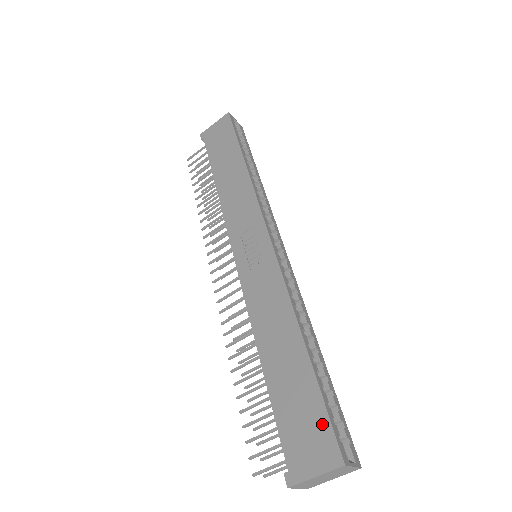
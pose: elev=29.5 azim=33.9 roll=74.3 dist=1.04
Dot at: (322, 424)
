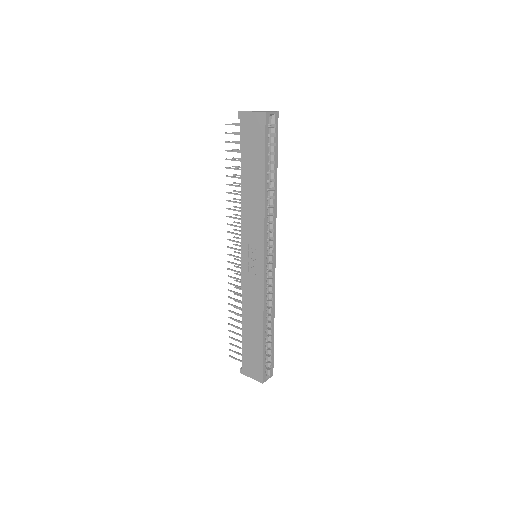
Dot at: (259, 366)
